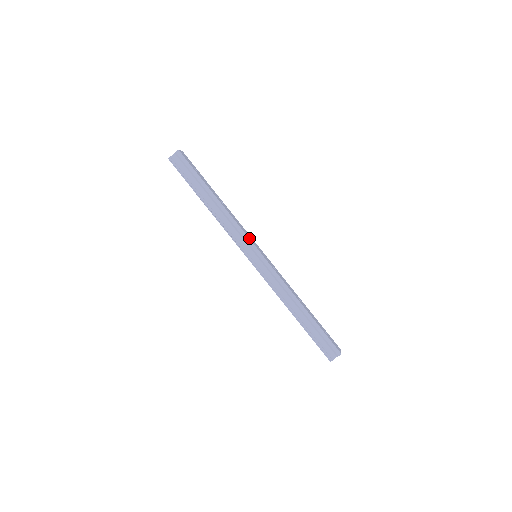
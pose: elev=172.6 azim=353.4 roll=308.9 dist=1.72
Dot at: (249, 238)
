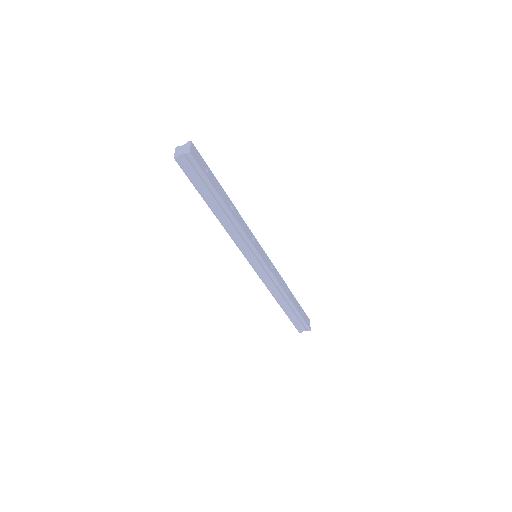
Dot at: (254, 246)
